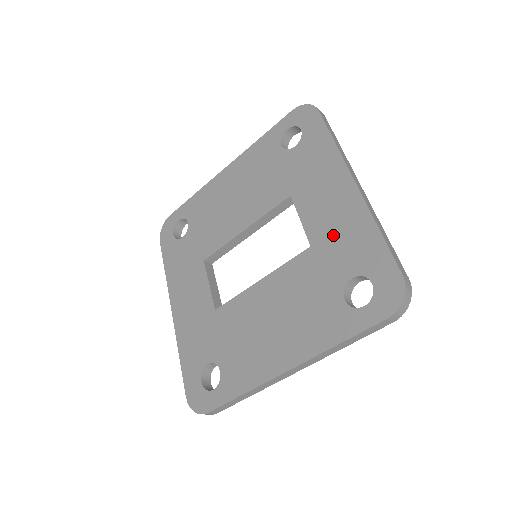
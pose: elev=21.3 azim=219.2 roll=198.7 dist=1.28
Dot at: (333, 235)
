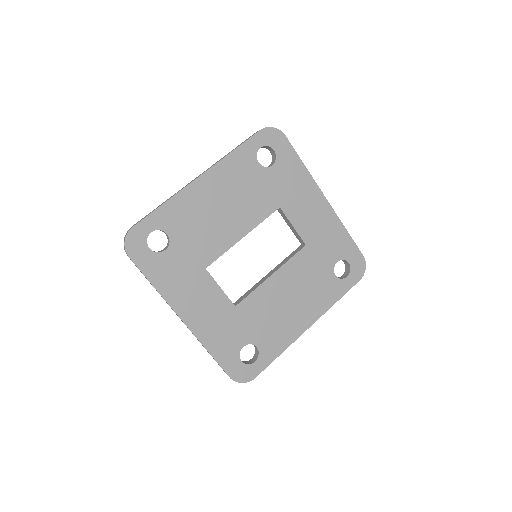
Dot at: (320, 236)
